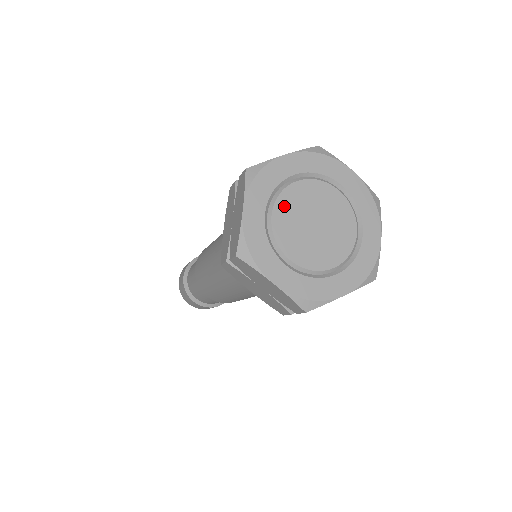
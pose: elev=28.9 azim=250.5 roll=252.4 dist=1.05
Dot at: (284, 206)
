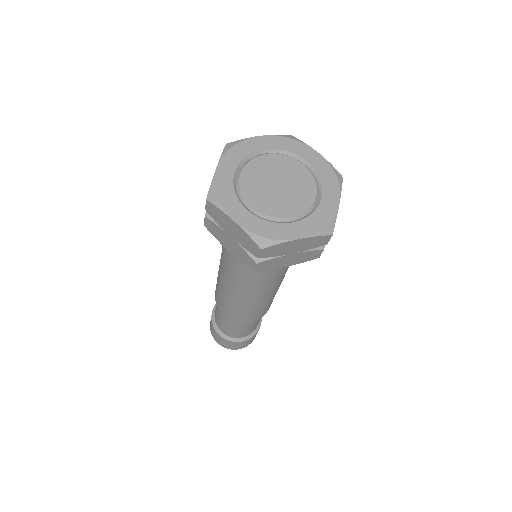
Dot at: (252, 169)
